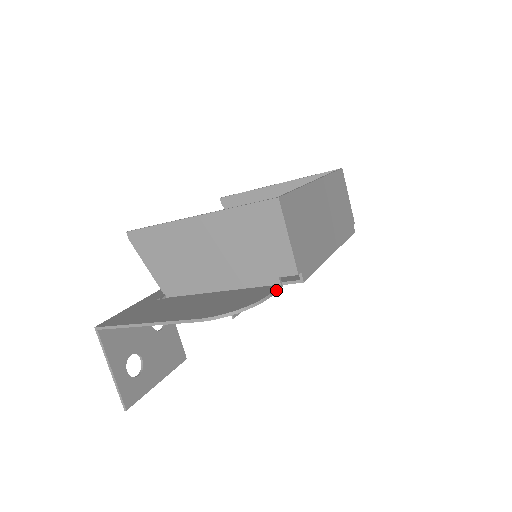
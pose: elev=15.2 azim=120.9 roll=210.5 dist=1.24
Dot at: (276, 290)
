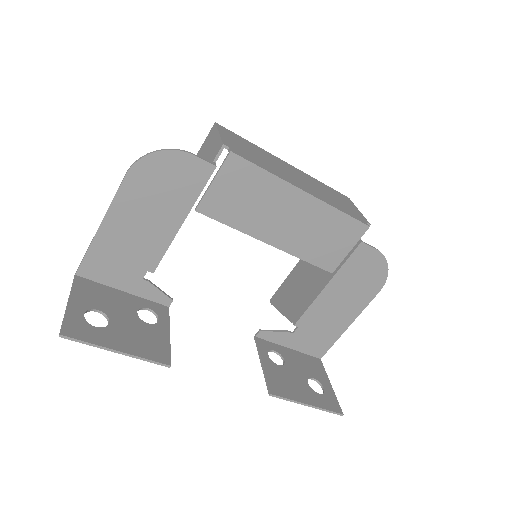
Dot at: (204, 160)
